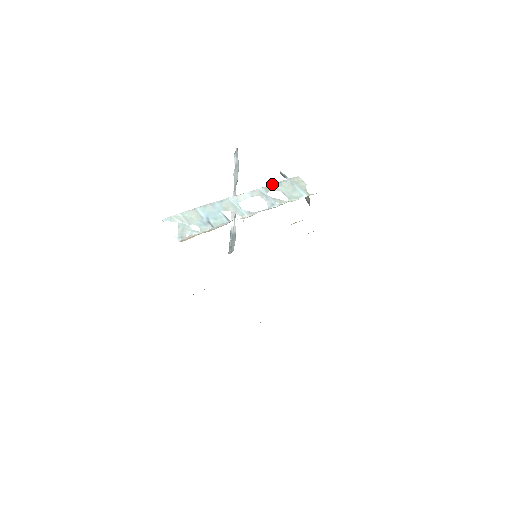
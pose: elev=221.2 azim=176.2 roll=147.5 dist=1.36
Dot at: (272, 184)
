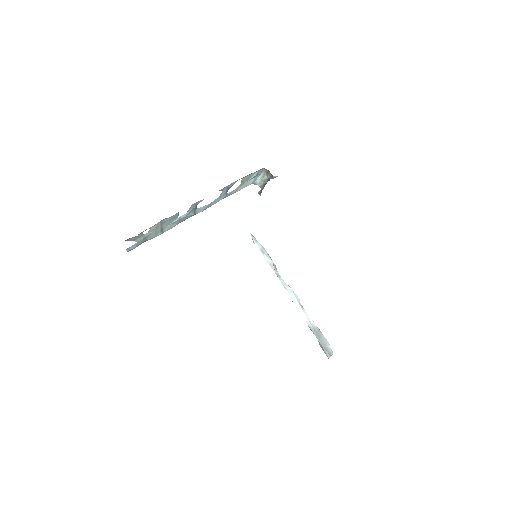
Dot at: (236, 191)
